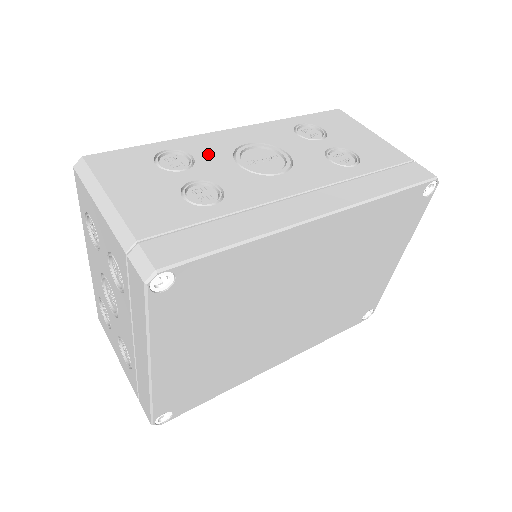
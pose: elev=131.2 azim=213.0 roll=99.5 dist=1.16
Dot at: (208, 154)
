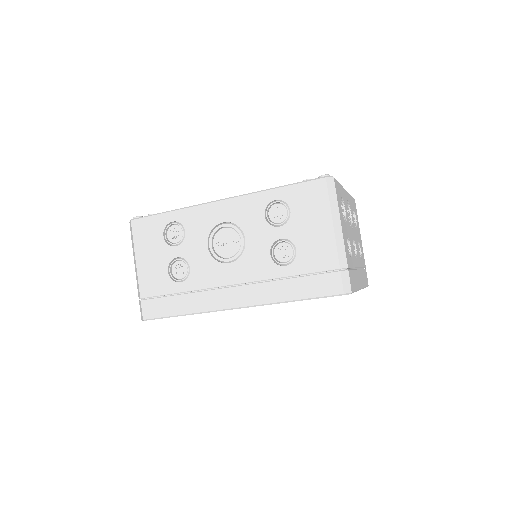
Dot at: (195, 231)
